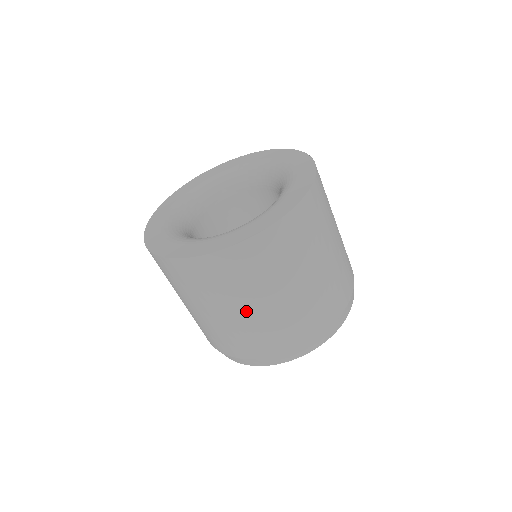
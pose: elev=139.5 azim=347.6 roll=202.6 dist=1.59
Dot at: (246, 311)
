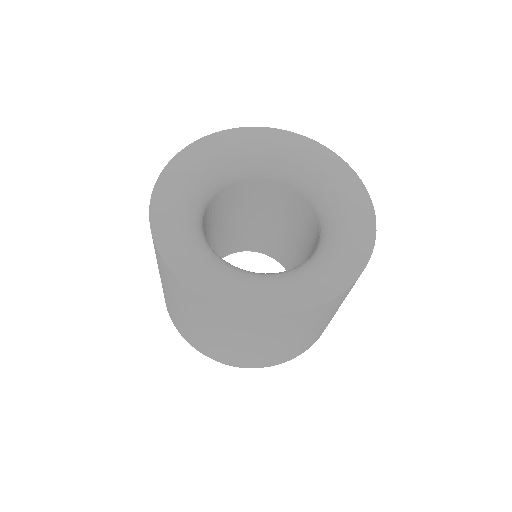
Dot at: (170, 299)
